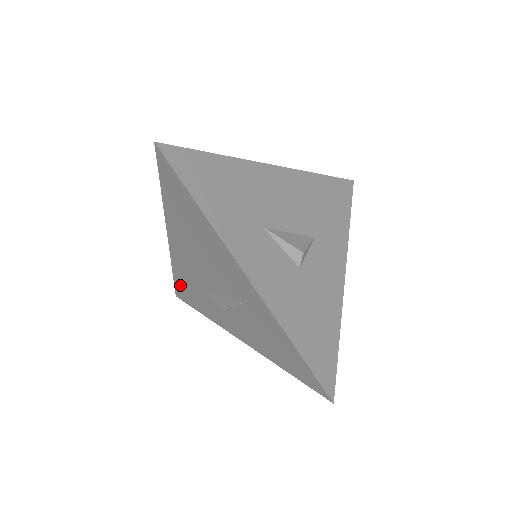
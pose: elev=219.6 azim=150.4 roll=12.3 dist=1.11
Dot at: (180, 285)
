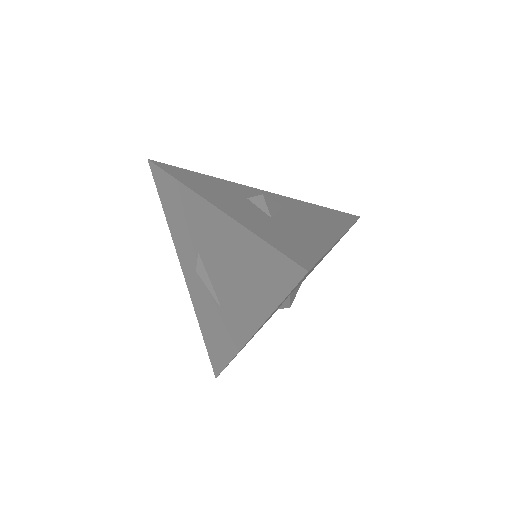
Dot at: (168, 184)
